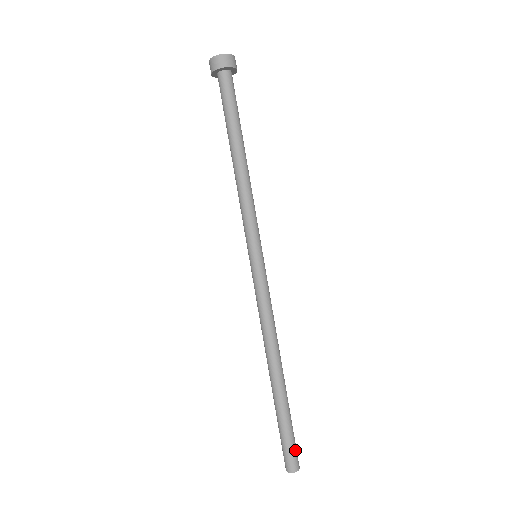
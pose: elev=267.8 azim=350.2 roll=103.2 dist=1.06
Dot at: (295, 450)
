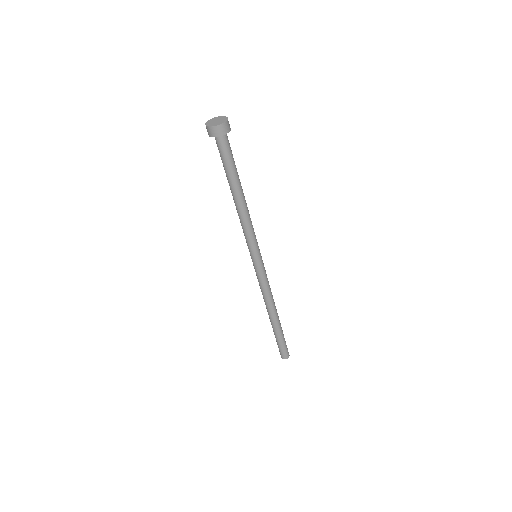
Dot at: (285, 351)
